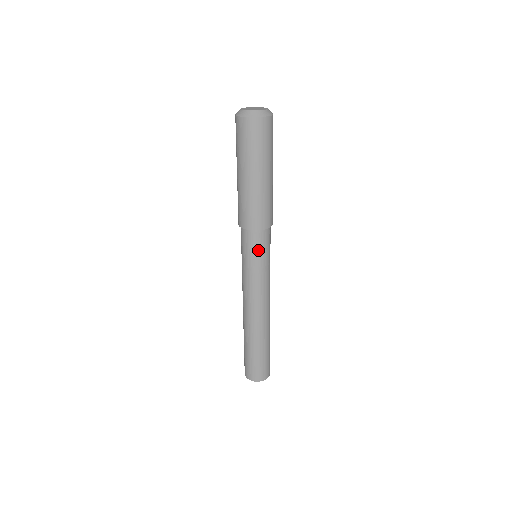
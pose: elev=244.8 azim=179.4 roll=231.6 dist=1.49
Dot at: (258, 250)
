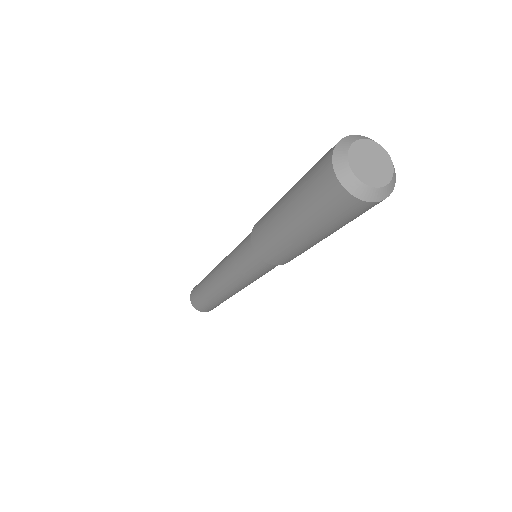
Dot at: (256, 268)
